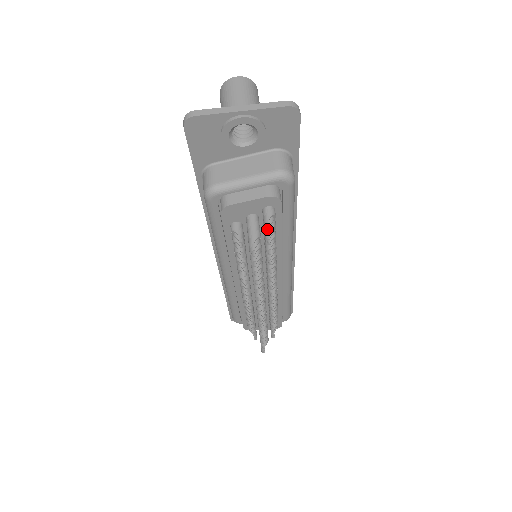
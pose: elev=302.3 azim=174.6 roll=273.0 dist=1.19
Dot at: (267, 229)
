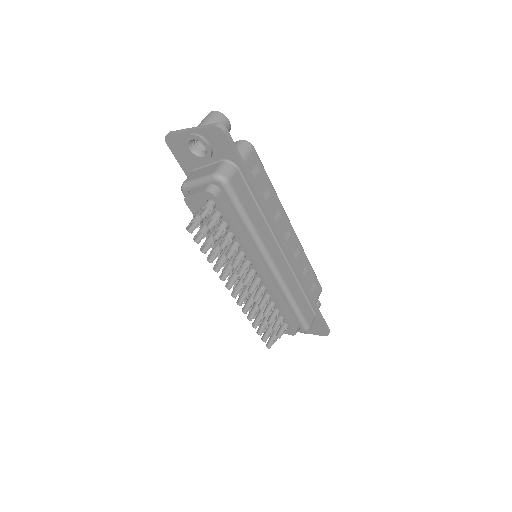
Dot at: (203, 215)
